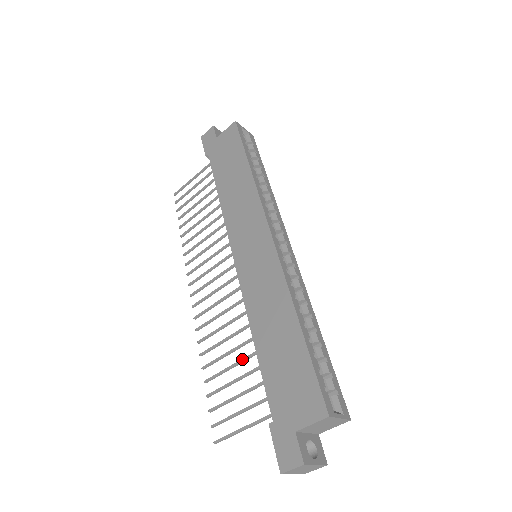
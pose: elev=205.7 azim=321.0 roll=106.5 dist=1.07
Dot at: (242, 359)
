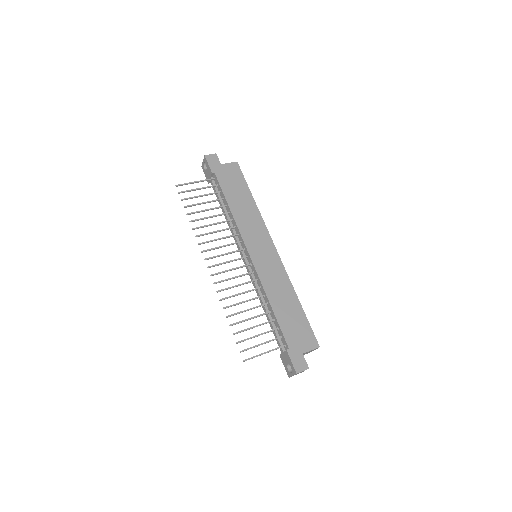
Dot at: (259, 315)
